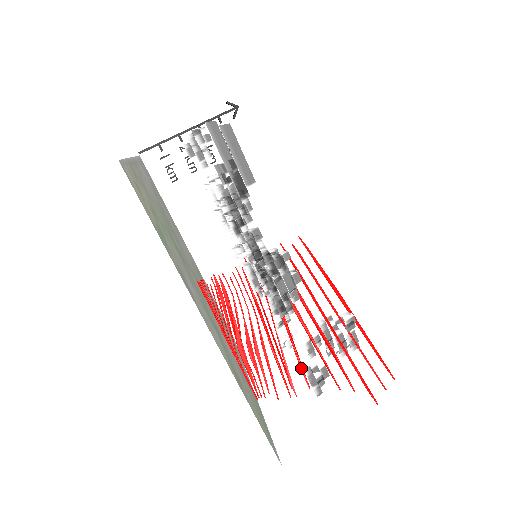
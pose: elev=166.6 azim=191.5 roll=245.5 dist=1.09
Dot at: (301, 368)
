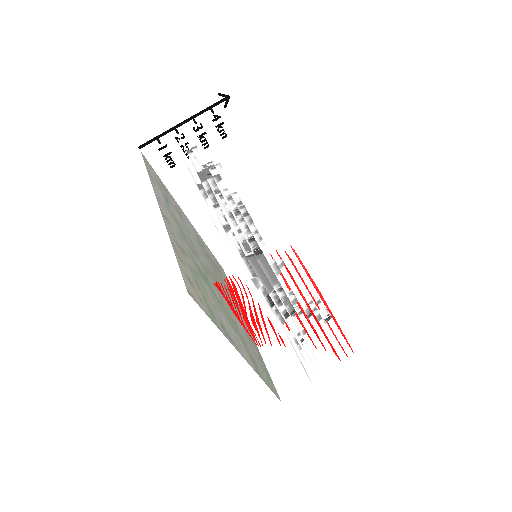
Dot at: occluded
